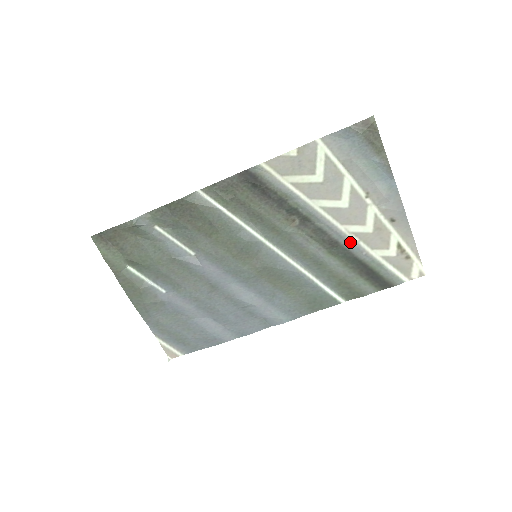
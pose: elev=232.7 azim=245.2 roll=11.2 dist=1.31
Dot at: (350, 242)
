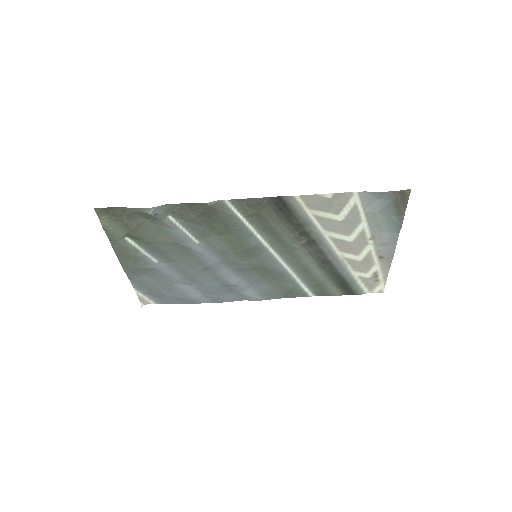
Dot at: (340, 263)
